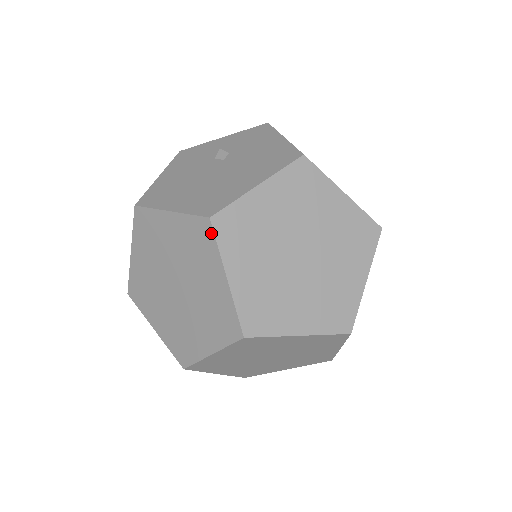
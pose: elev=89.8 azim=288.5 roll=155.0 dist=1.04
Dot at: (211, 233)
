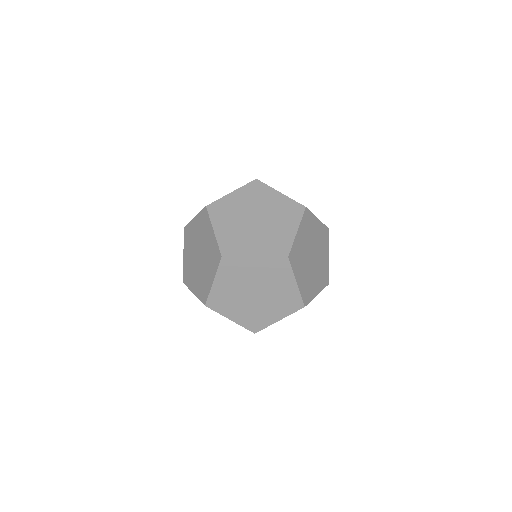
Dot at: (207, 213)
